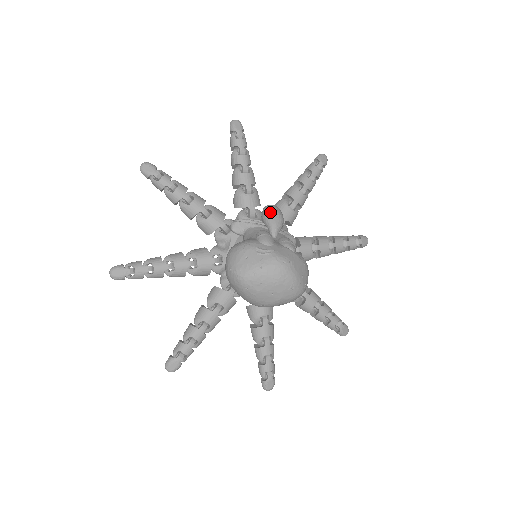
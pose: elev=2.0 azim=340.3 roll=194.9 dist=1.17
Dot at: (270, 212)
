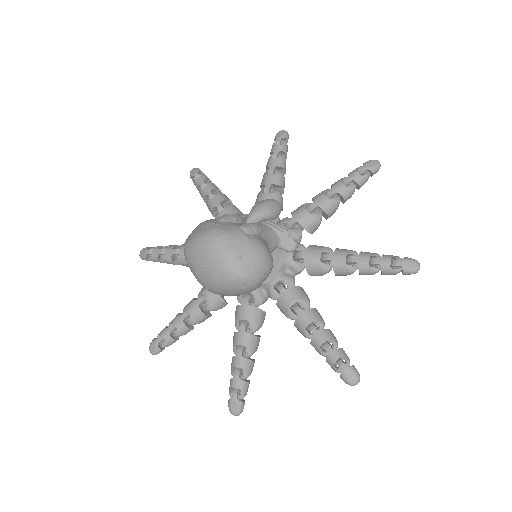
Dot at: (259, 202)
